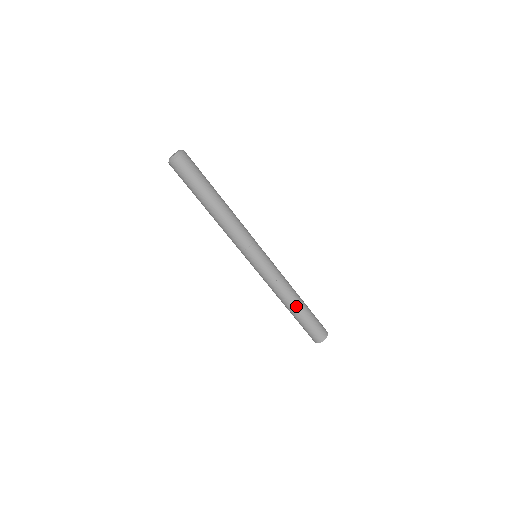
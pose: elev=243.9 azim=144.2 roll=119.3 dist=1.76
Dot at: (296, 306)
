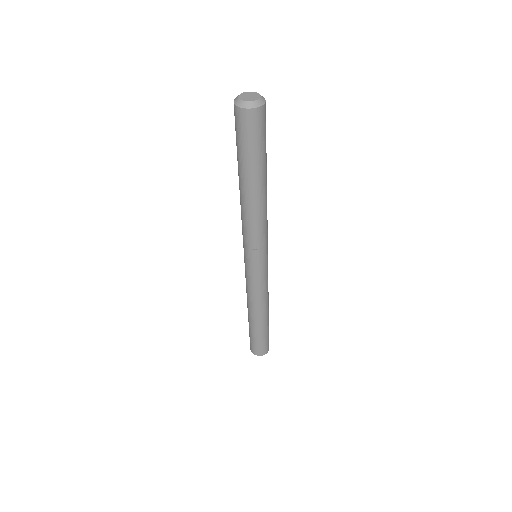
Dot at: (265, 318)
